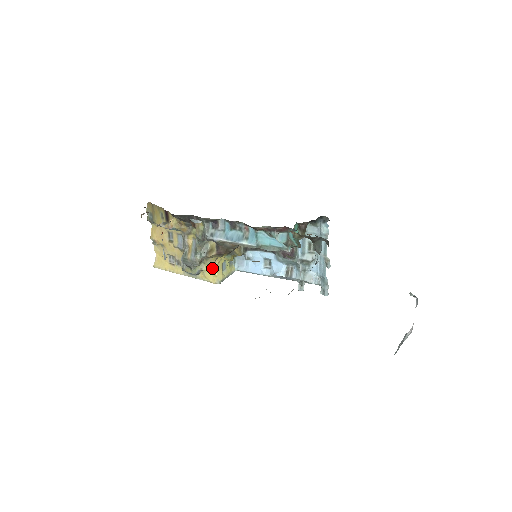
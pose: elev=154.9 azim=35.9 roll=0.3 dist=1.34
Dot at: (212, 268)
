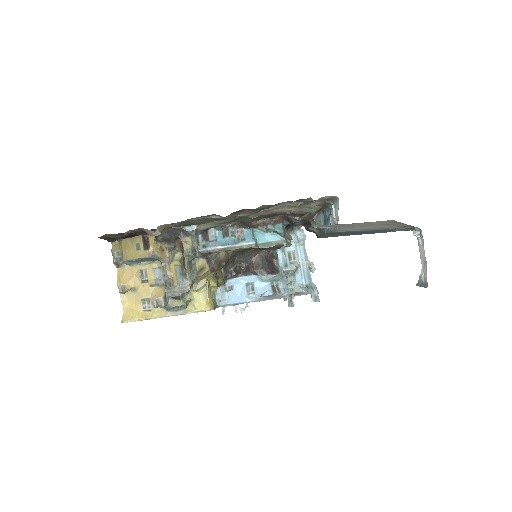
Dot at: (202, 294)
